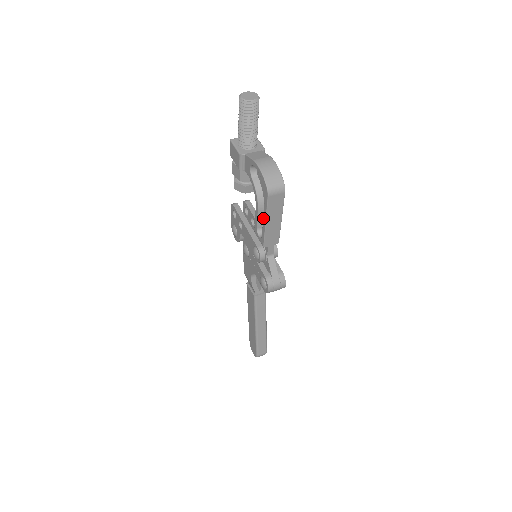
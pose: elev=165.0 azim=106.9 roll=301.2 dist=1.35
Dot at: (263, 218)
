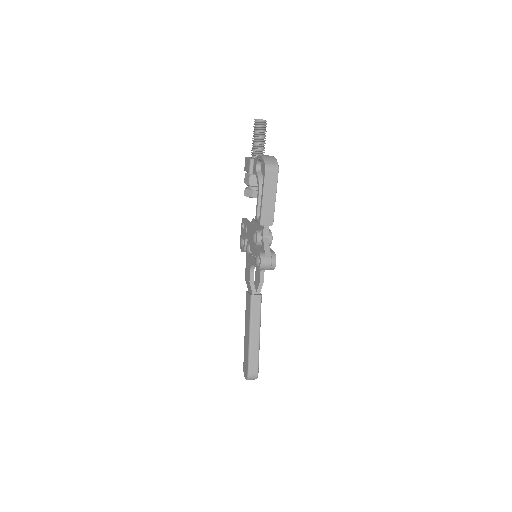
Dot at: (261, 195)
